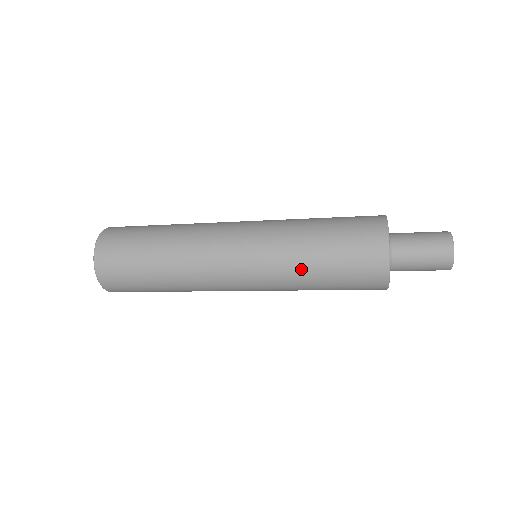
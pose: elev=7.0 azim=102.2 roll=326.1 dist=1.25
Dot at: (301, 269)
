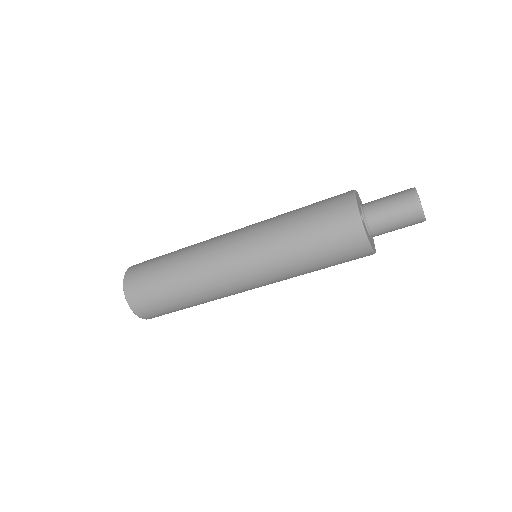
Dot at: (284, 216)
